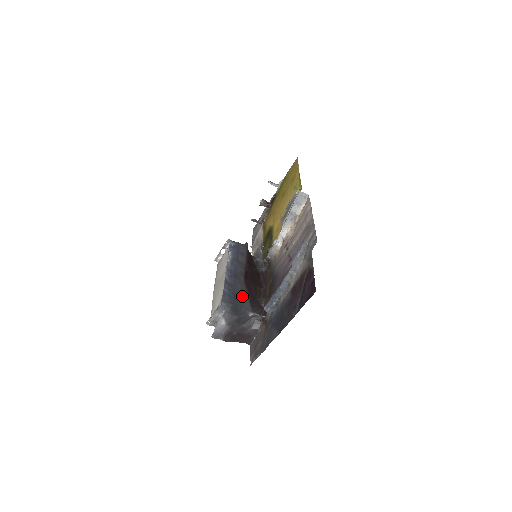
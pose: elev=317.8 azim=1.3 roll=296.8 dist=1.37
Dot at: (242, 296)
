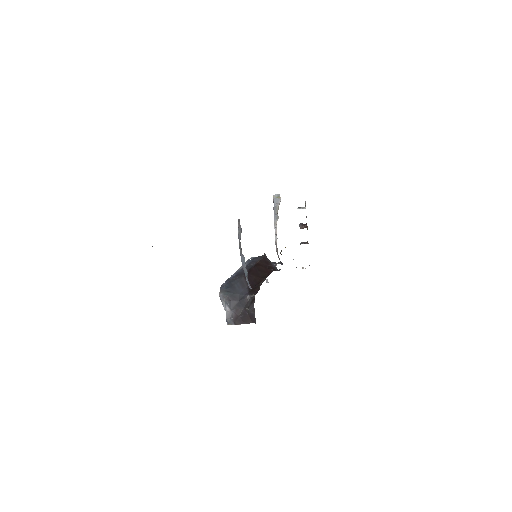
Dot at: (240, 286)
